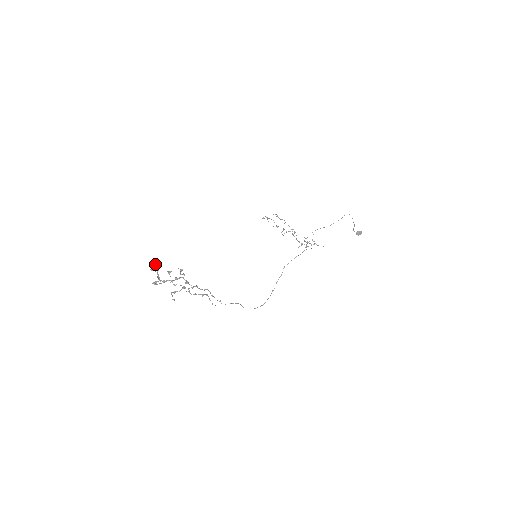
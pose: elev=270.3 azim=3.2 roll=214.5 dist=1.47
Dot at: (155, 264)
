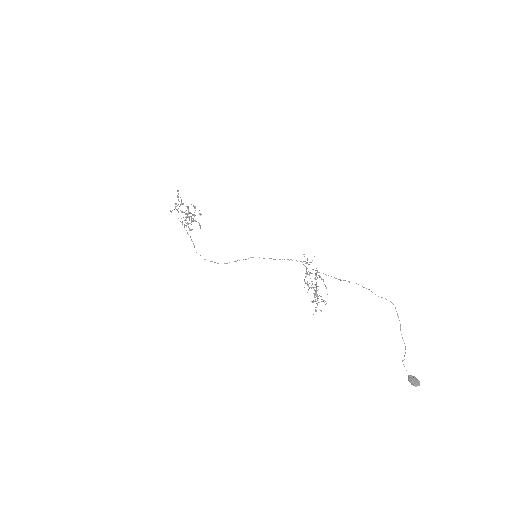
Dot at: occluded
